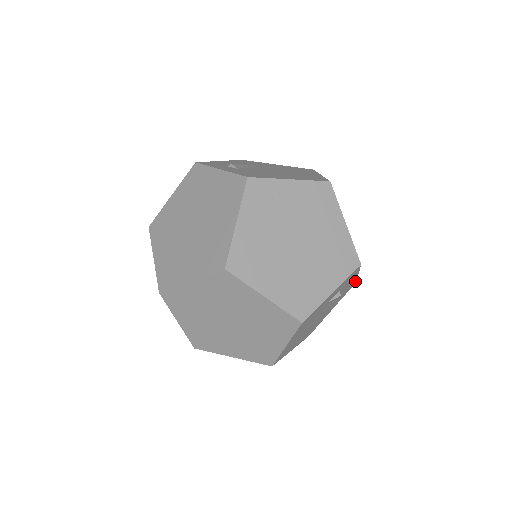
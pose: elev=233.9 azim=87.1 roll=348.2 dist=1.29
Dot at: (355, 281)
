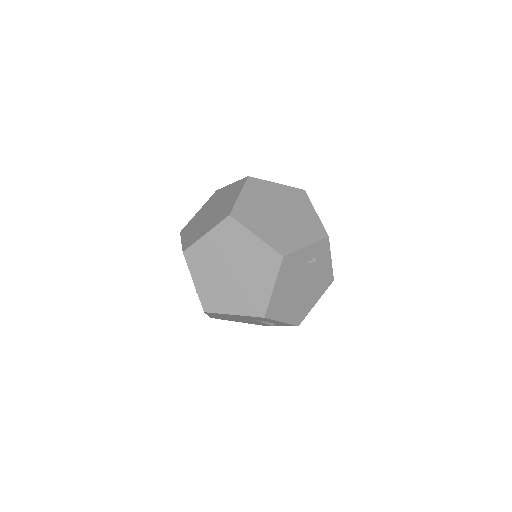
Dot at: (332, 274)
